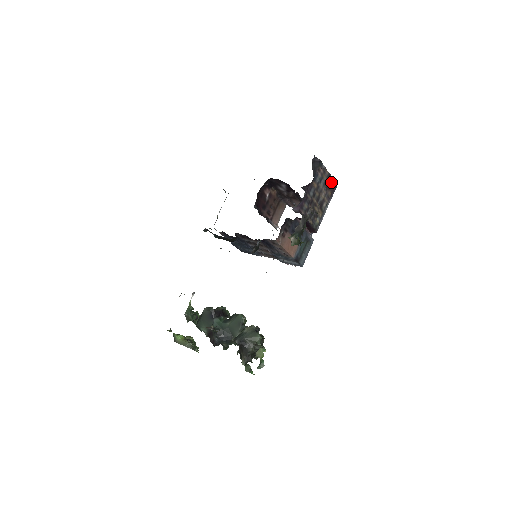
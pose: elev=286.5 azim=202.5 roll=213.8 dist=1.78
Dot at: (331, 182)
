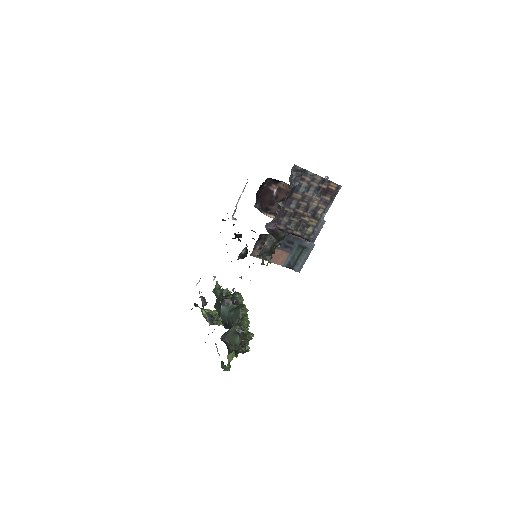
Dot at: (329, 186)
